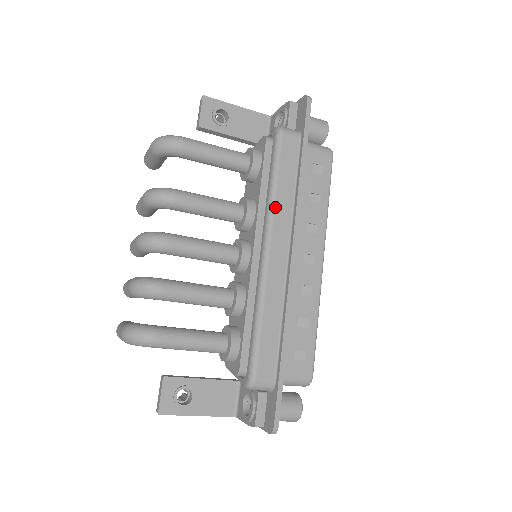
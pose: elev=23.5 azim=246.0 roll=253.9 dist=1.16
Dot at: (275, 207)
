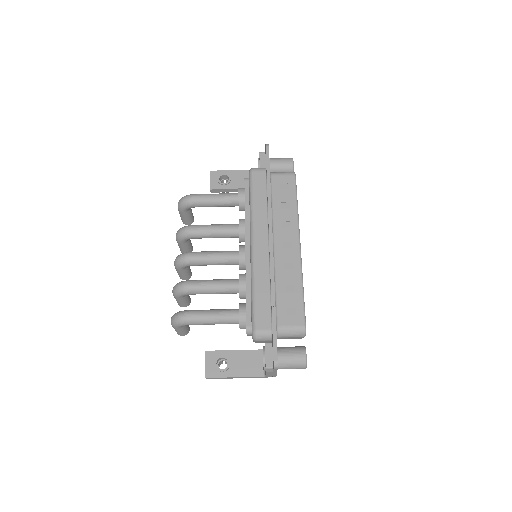
Dot at: (254, 216)
